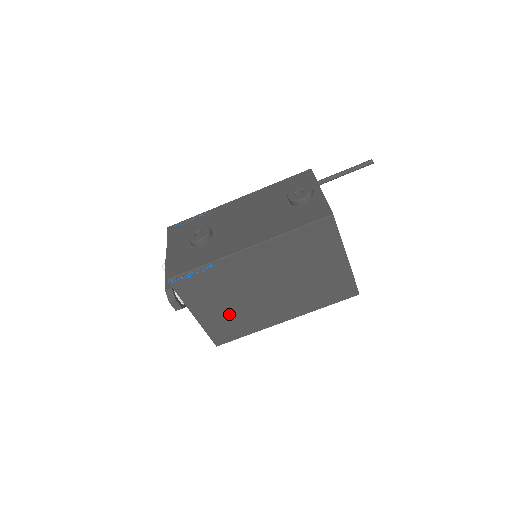
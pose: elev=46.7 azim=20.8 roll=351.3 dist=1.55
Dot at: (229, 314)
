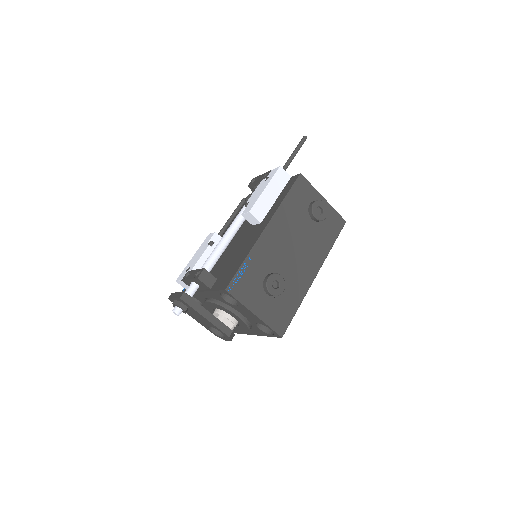
Dot at: occluded
